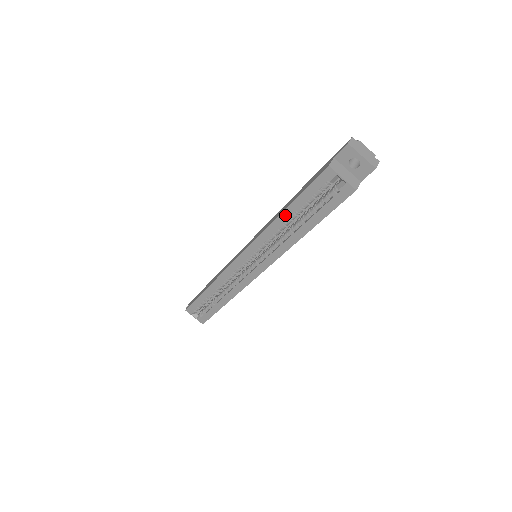
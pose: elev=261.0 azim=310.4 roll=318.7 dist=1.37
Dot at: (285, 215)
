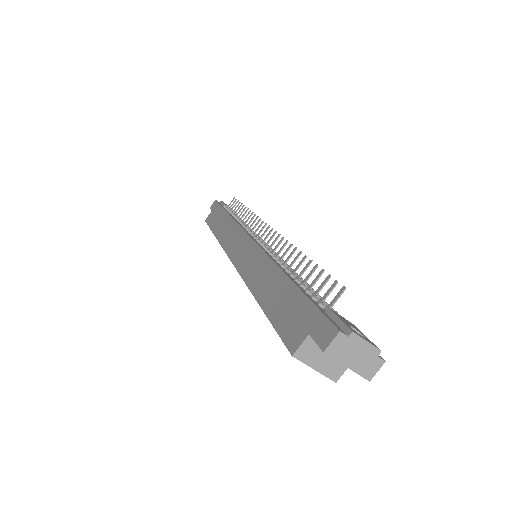
Dot at: occluded
